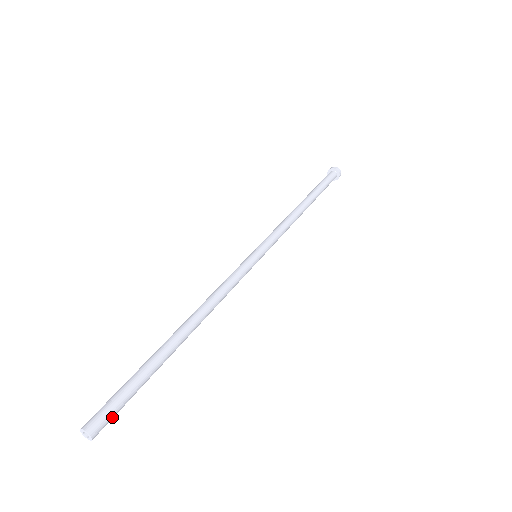
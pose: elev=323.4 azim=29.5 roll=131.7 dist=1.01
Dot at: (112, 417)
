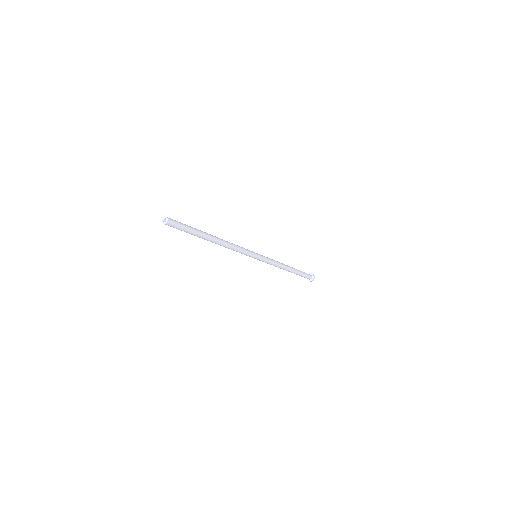
Dot at: (176, 225)
